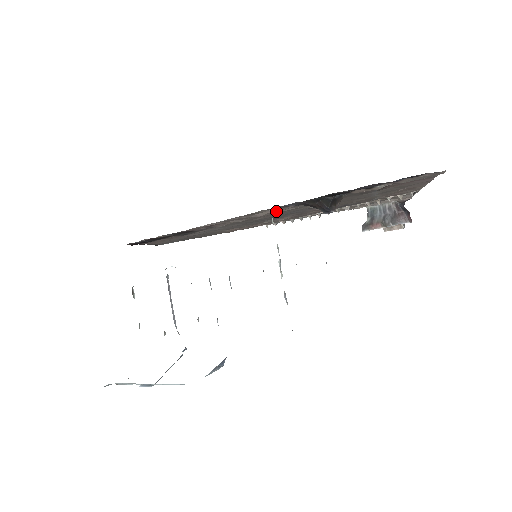
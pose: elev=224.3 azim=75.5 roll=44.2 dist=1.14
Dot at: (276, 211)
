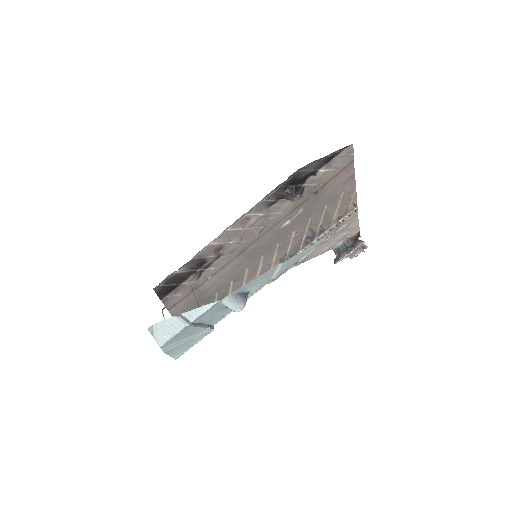
Dot at: (262, 220)
